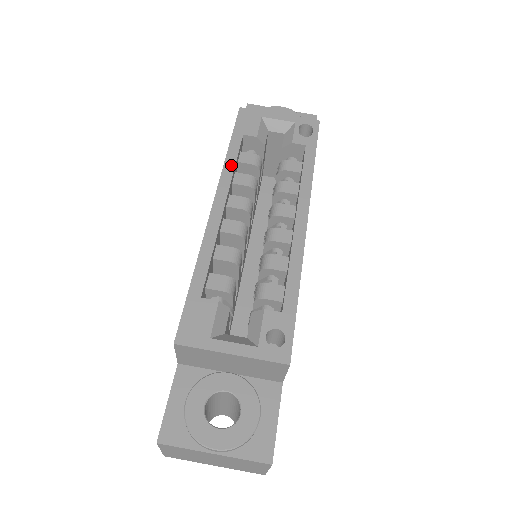
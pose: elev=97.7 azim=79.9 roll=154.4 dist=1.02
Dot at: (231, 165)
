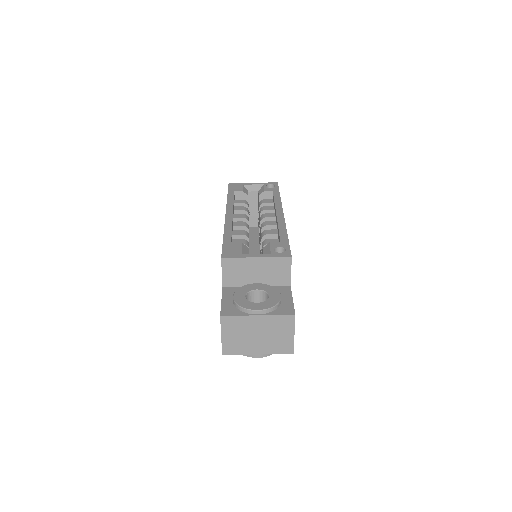
Dot at: (231, 201)
